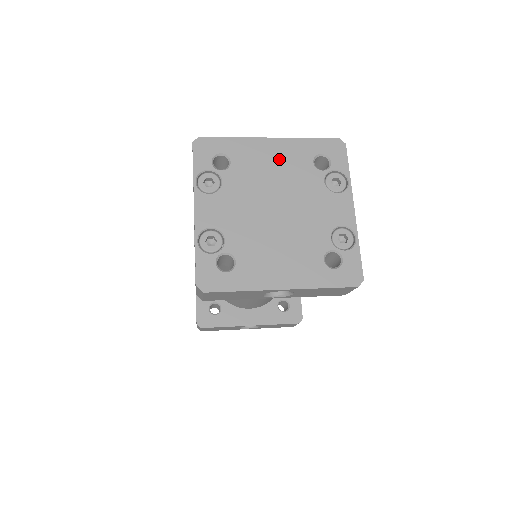
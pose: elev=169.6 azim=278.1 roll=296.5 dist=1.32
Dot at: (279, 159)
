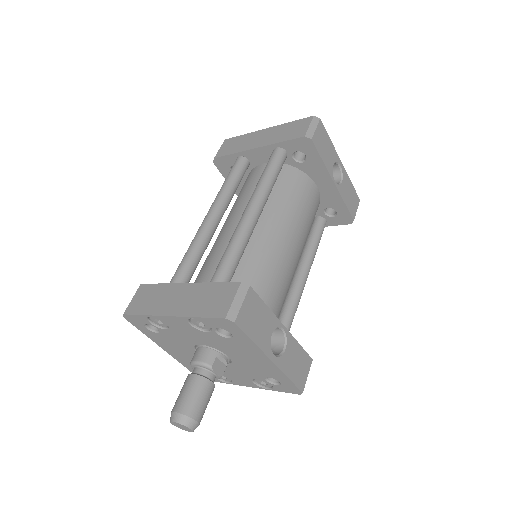
Dot at: occluded
